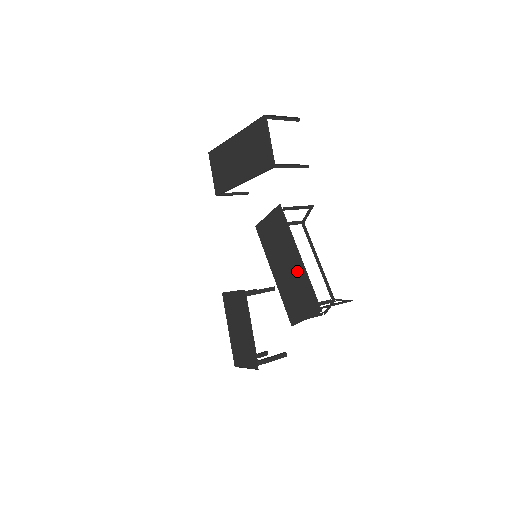
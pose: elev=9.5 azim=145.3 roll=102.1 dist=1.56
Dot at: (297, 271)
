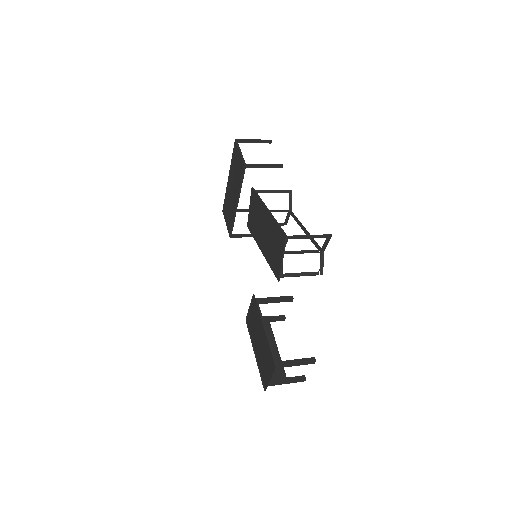
Dot at: (269, 224)
